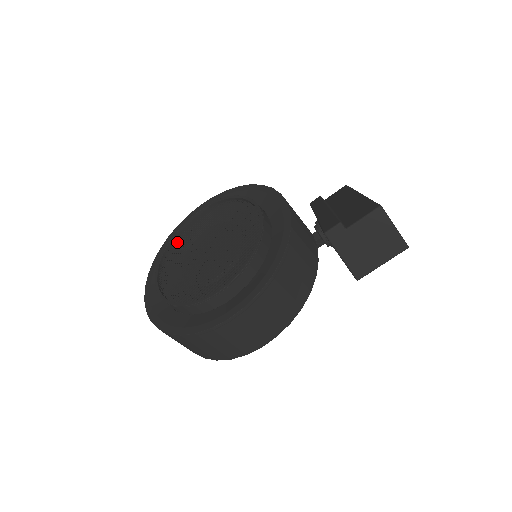
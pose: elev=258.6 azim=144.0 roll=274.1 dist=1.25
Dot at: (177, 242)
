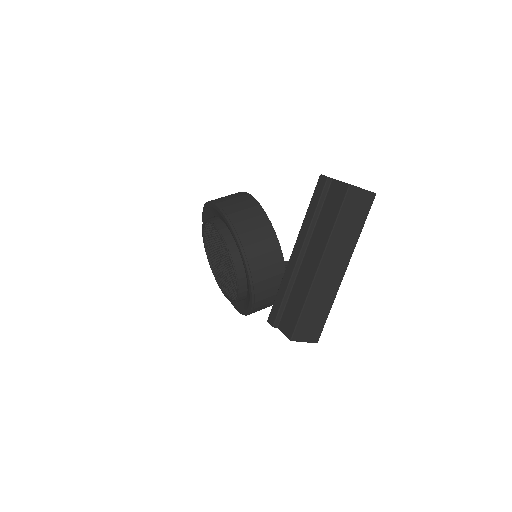
Dot at: occluded
